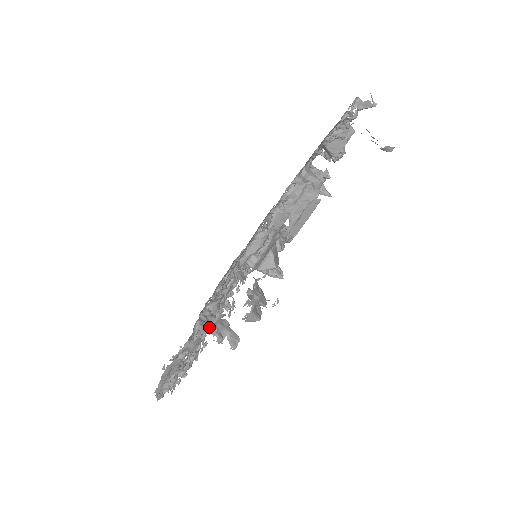
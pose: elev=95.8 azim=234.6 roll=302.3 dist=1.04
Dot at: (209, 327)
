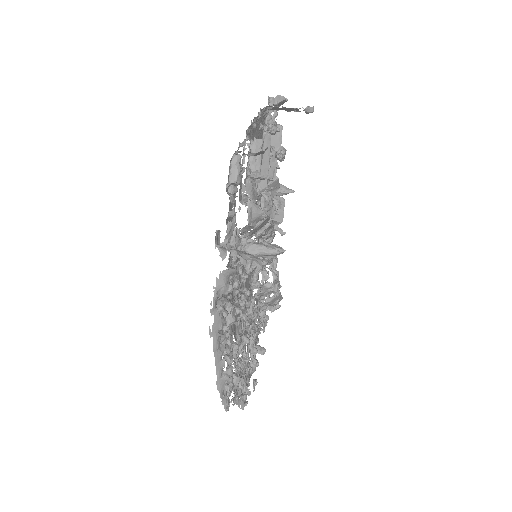
Dot at: (246, 341)
